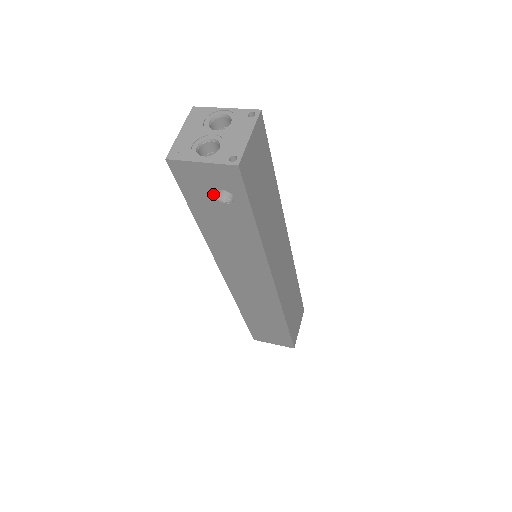
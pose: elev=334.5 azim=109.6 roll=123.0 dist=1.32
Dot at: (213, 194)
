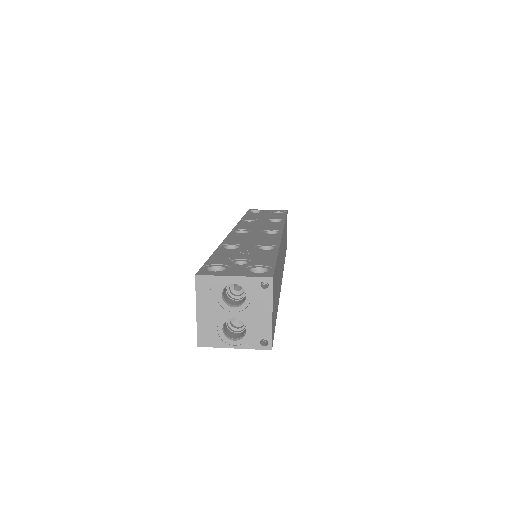
Dot at: occluded
